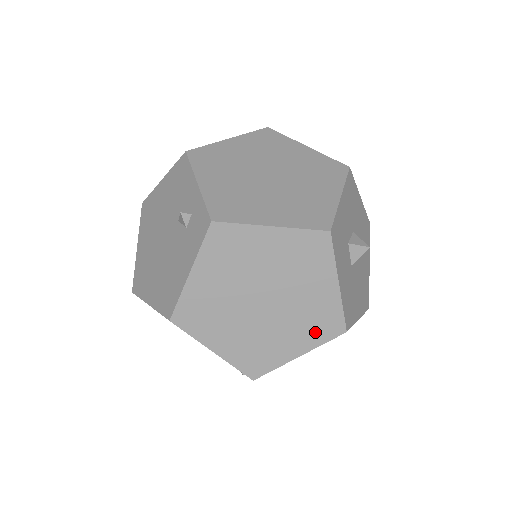
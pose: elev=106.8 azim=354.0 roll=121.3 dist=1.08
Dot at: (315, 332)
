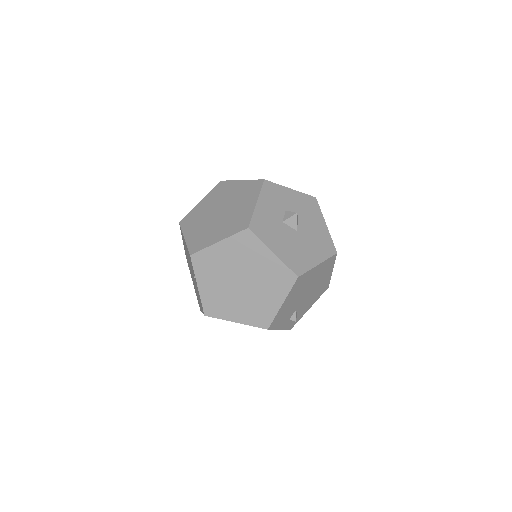
Dot at: (233, 228)
